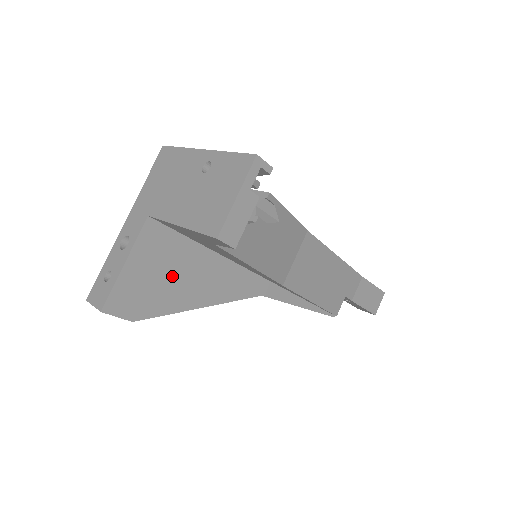
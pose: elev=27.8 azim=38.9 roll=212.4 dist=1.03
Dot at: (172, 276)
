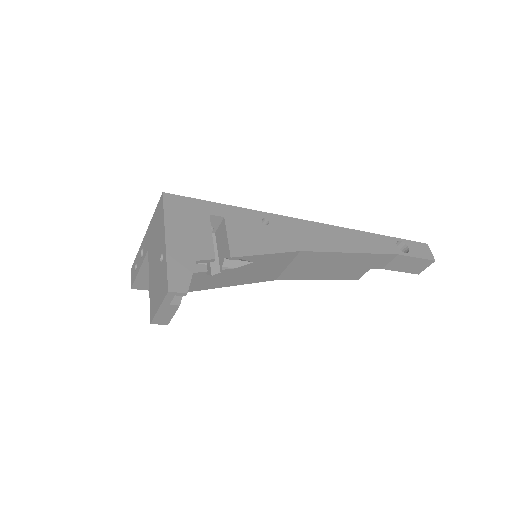
Dot at: occluded
